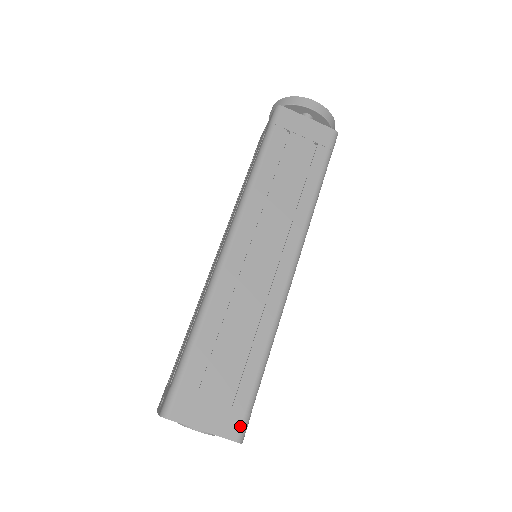
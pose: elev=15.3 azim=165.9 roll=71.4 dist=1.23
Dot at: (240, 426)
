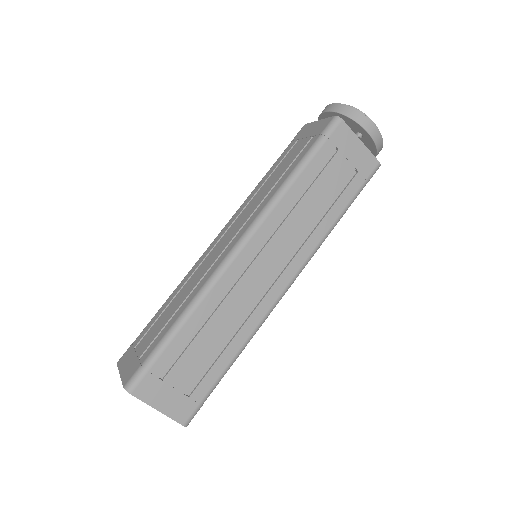
Dot at: (132, 375)
